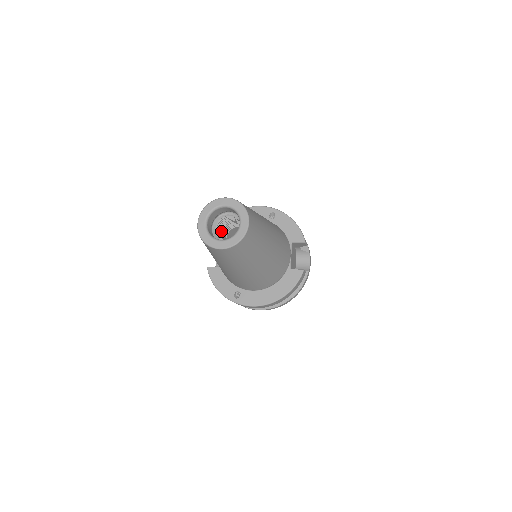
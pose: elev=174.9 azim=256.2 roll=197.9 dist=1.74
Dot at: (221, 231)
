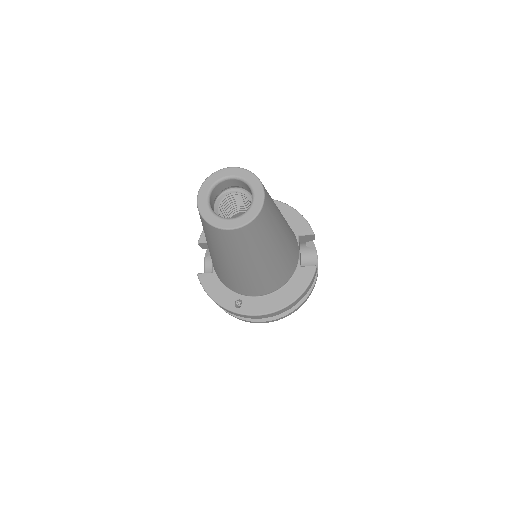
Dot at: (223, 215)
